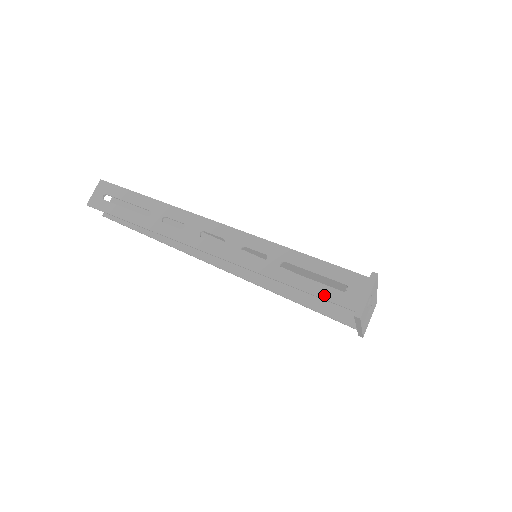
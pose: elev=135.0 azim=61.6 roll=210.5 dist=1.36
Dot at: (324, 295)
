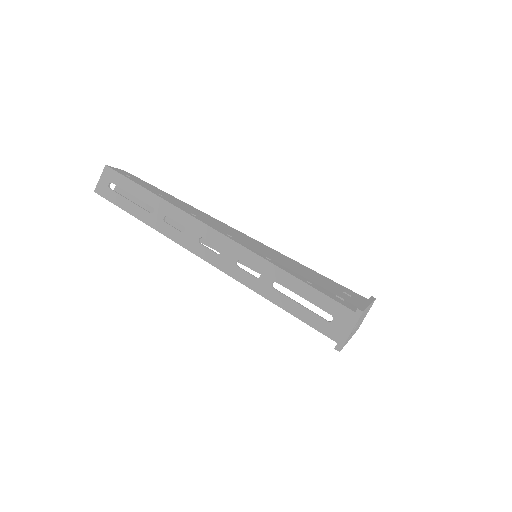
Dot at: (310, 322)
